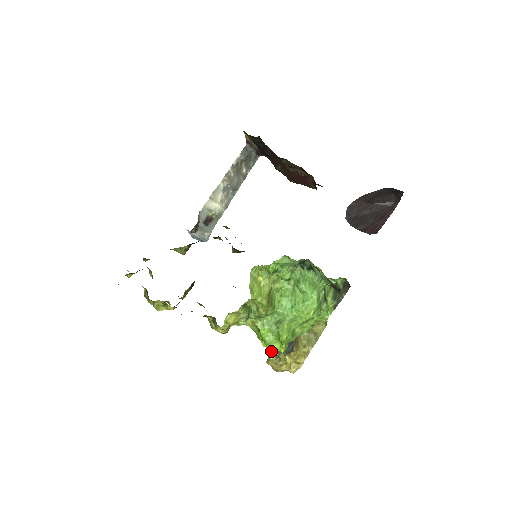
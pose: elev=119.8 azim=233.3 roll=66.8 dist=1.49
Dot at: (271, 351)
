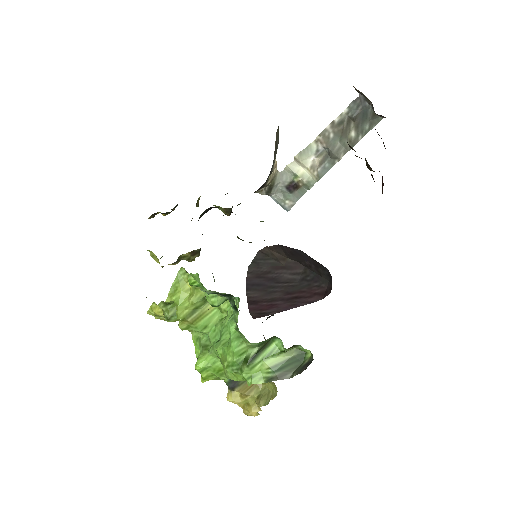
Dot at: occluded
